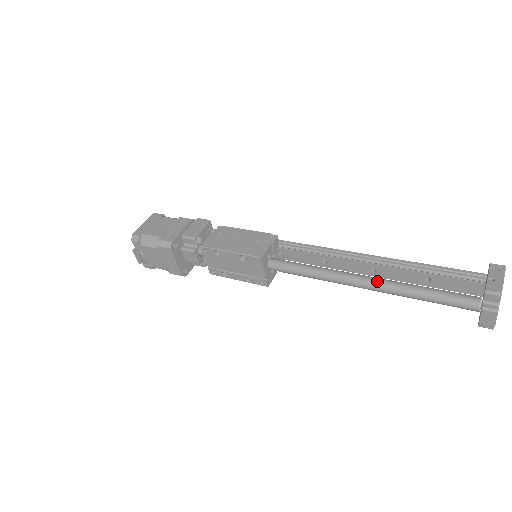
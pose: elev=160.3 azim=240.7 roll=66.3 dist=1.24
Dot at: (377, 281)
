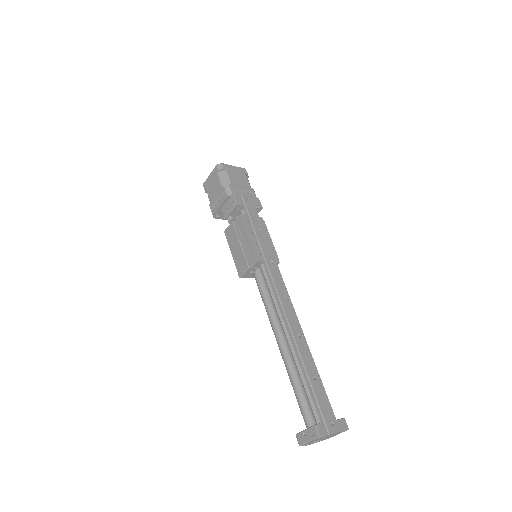
Dot at: (282, 355)
